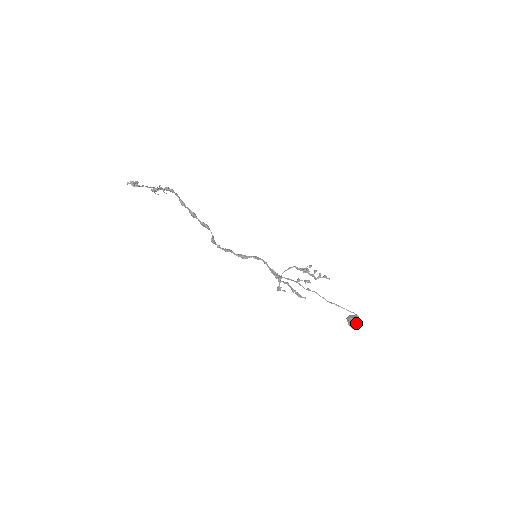
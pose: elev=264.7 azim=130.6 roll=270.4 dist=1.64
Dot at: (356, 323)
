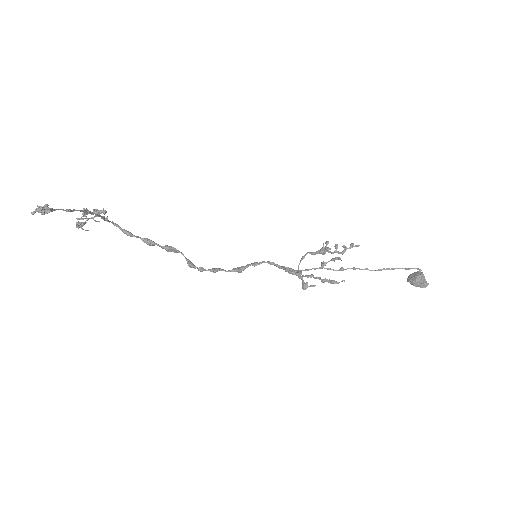
Dot at: (424, 278)
